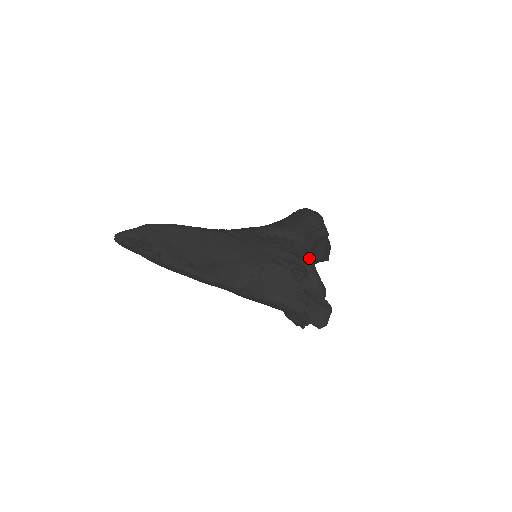
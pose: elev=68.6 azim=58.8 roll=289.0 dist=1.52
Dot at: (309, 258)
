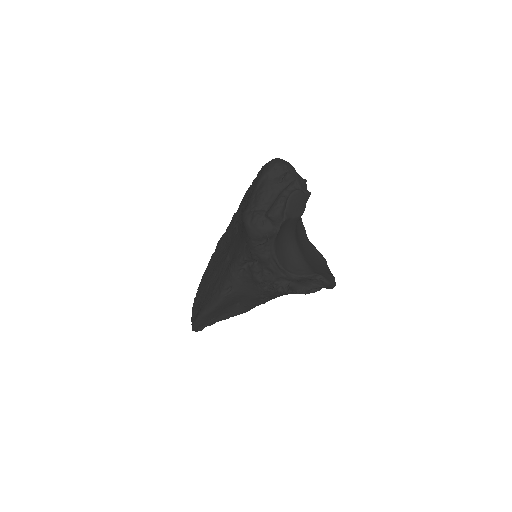
Dot at: (280, 271)
